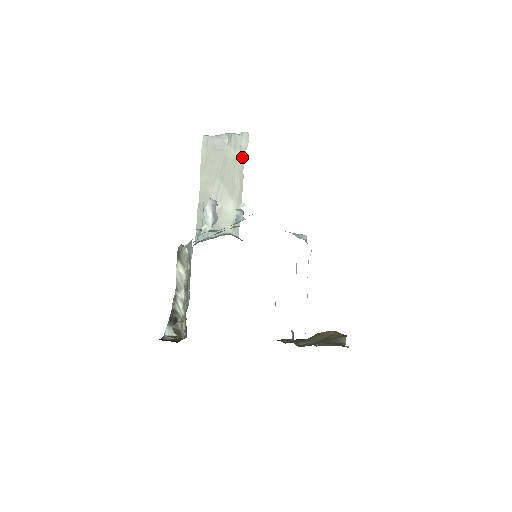
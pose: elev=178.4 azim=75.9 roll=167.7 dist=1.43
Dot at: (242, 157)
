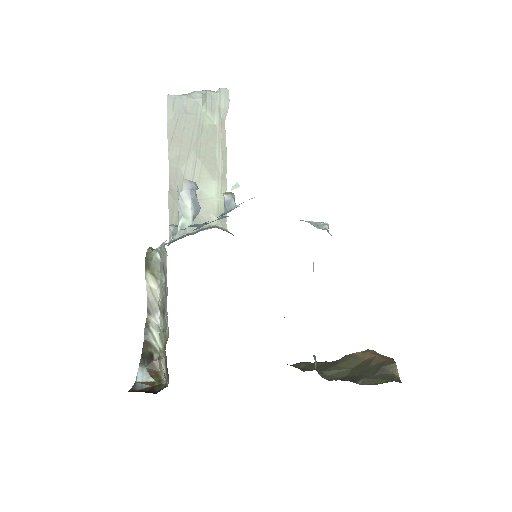
Dot at: (222, 122)
